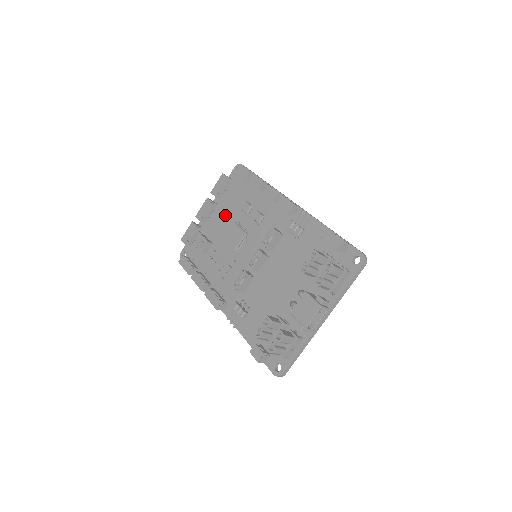
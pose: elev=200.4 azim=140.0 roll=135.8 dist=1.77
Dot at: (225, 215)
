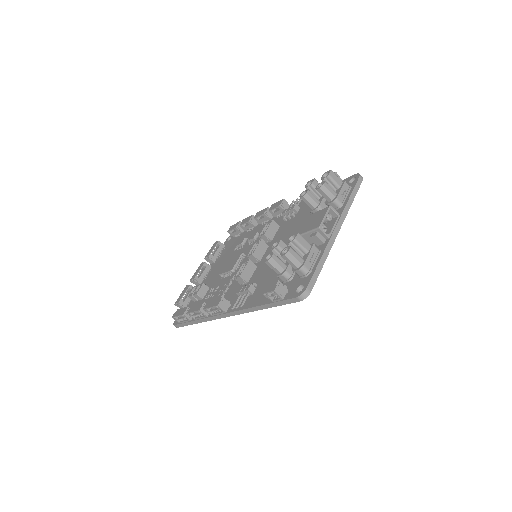
Dot at: (220, 265)
